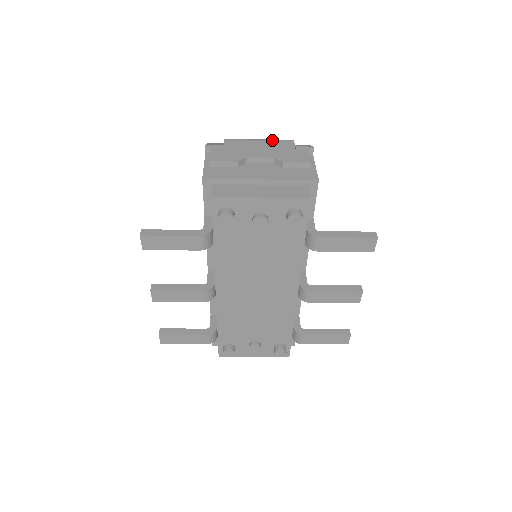
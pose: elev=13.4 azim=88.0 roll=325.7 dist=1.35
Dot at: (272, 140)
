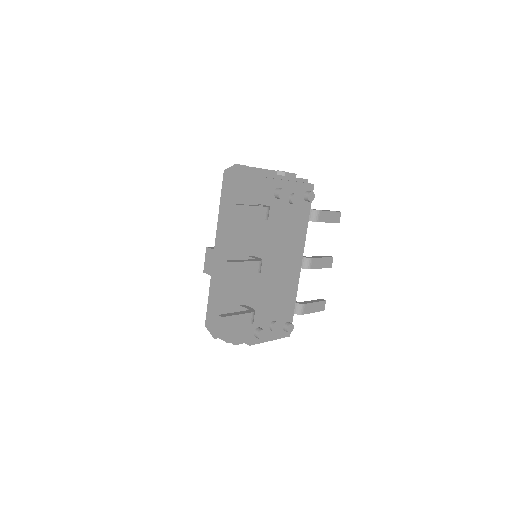
Dot at: occluded
